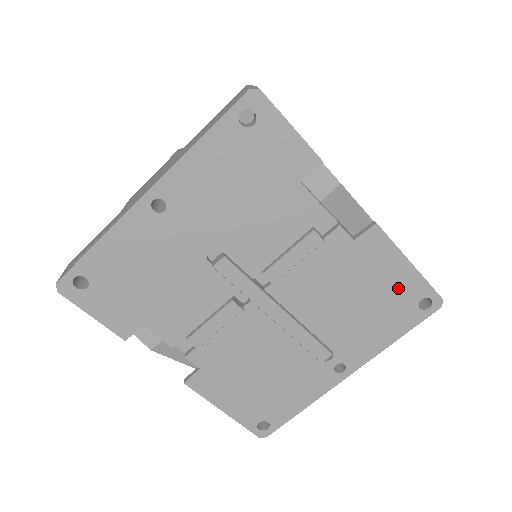
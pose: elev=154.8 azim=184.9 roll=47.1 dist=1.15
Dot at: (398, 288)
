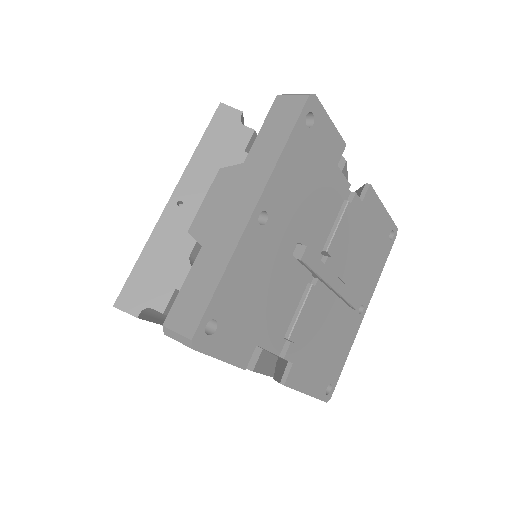
Dot at: (381, 229)
